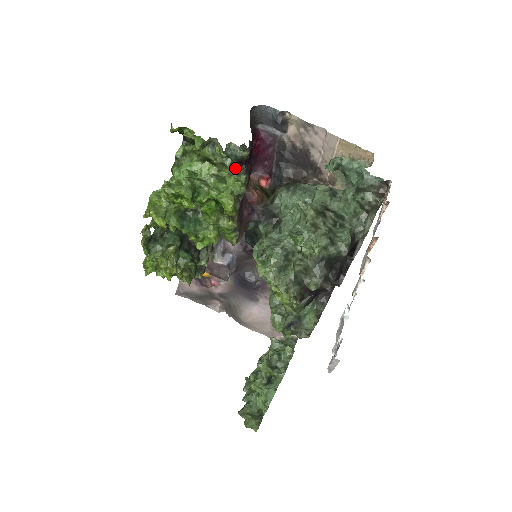
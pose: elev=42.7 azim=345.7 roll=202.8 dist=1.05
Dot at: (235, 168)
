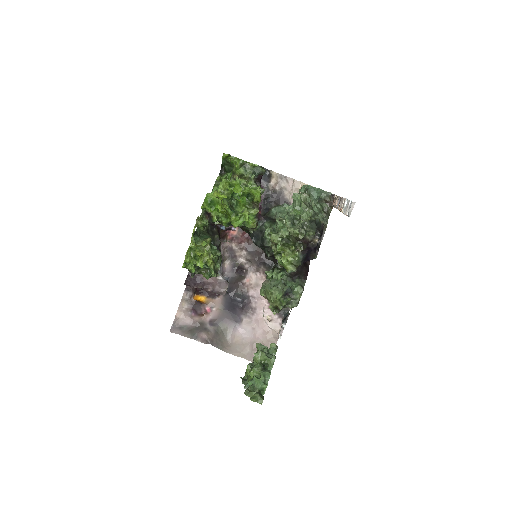
Dot at: (255, 182)
